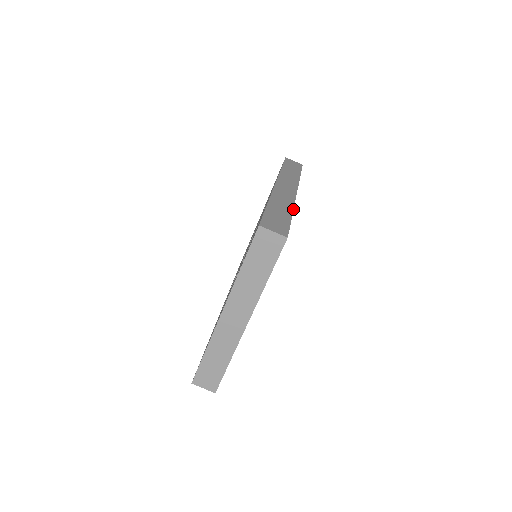
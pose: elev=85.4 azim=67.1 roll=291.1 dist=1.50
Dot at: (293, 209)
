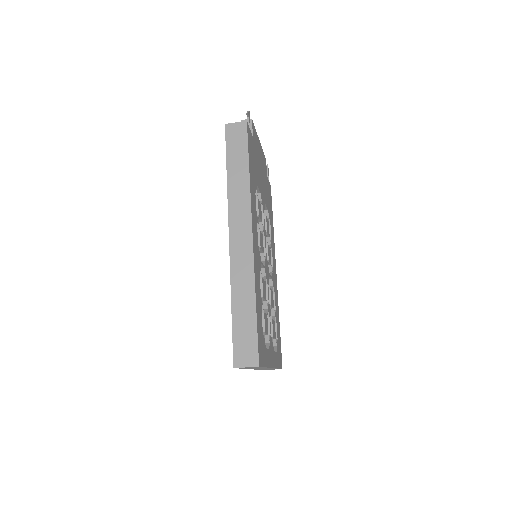
Dot at: (255, 292)
